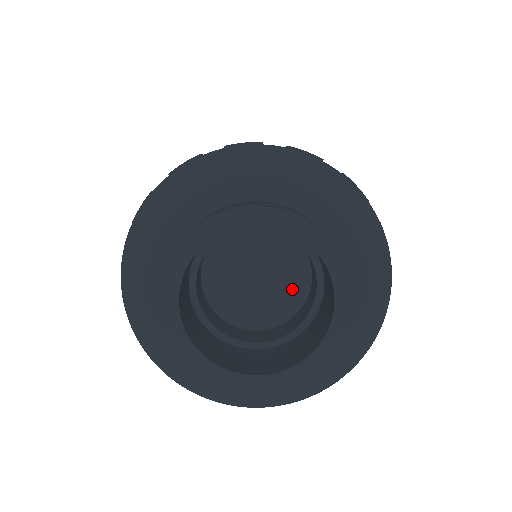
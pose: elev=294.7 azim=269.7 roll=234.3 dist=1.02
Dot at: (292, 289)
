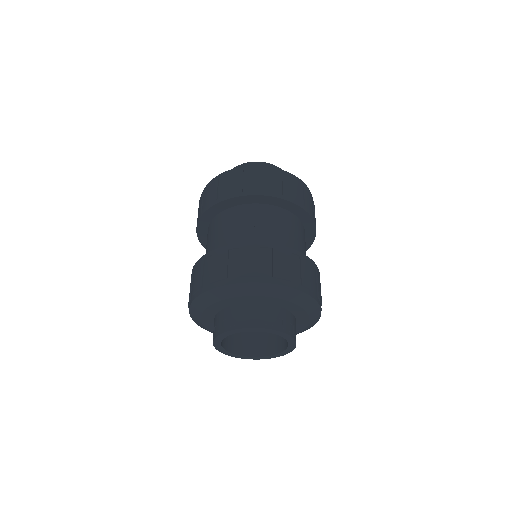
Dot at: occluded
